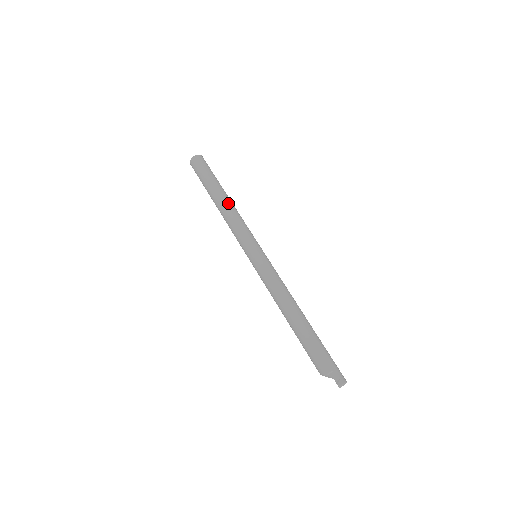
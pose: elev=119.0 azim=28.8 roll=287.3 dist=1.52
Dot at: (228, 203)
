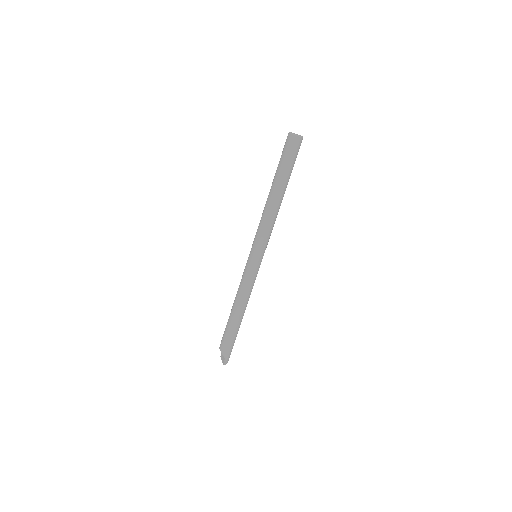
Dot at: (280, 205)
